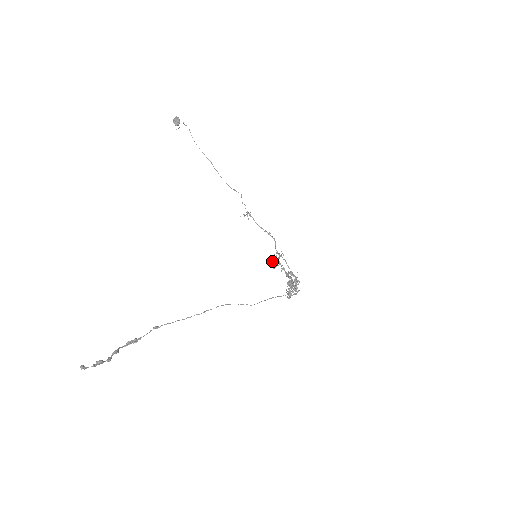
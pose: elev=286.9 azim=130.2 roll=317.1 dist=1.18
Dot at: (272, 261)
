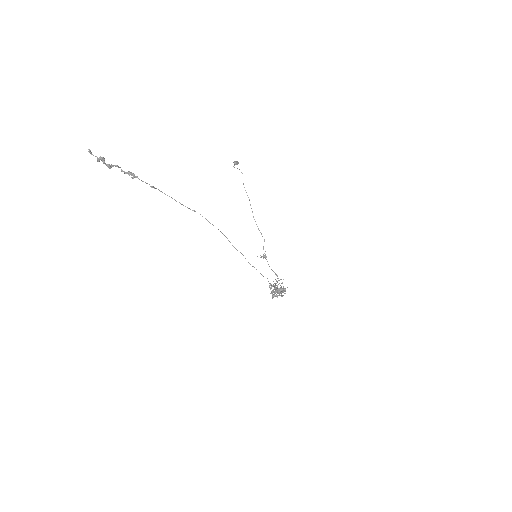
Dot at: occluded
